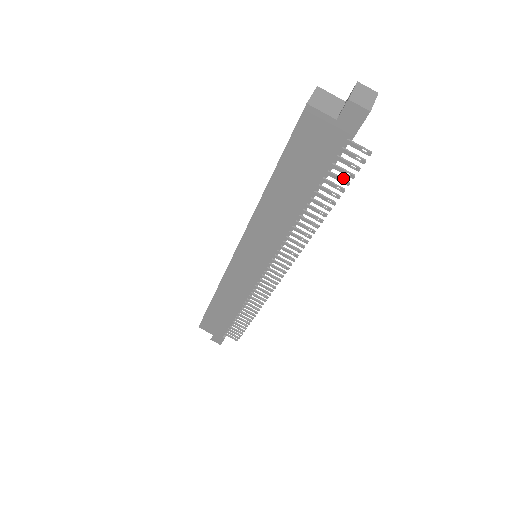
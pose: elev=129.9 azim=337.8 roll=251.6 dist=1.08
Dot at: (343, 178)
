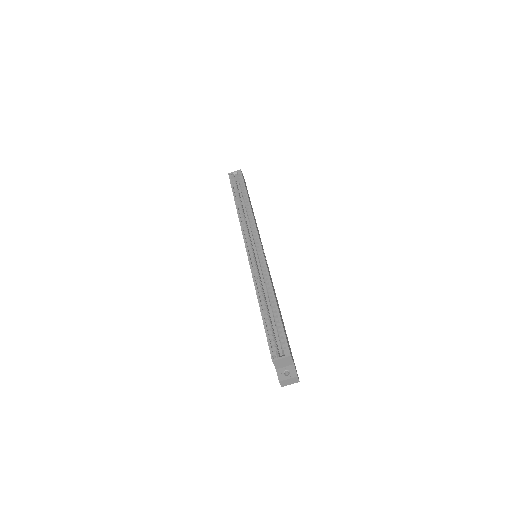
Dot at: occluded
